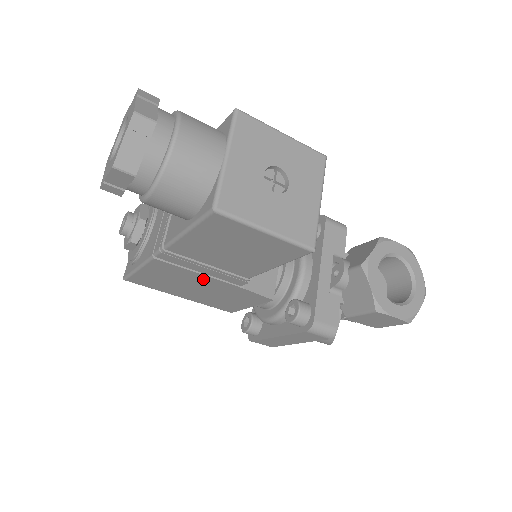
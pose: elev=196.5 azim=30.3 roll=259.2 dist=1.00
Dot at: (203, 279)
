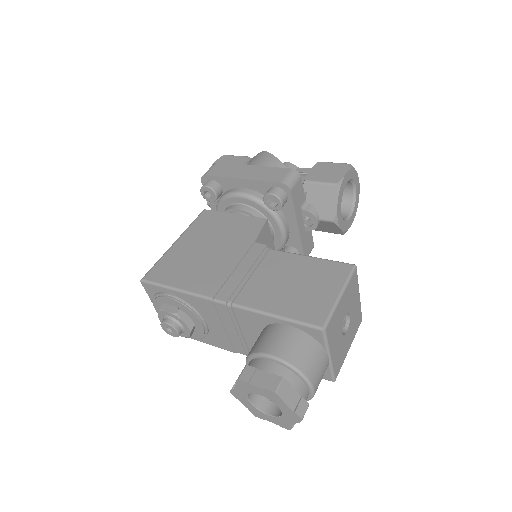
Dot at: occluded
